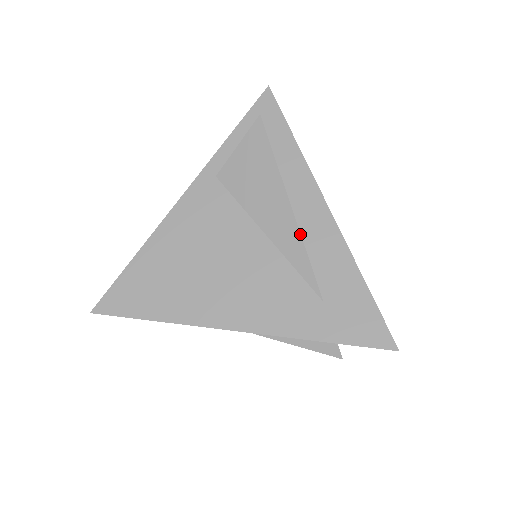
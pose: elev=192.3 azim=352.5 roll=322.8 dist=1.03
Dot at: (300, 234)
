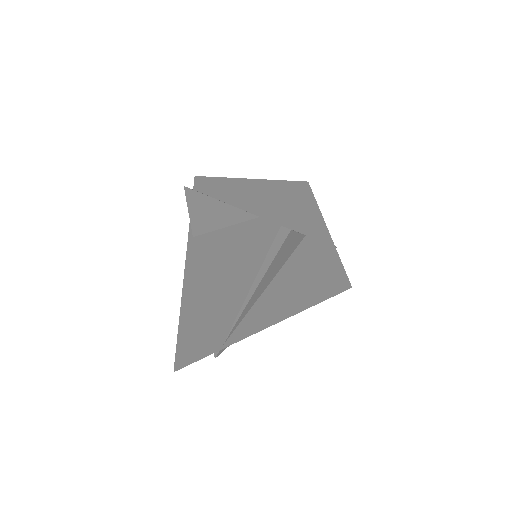
Dot at: (228, 205)
